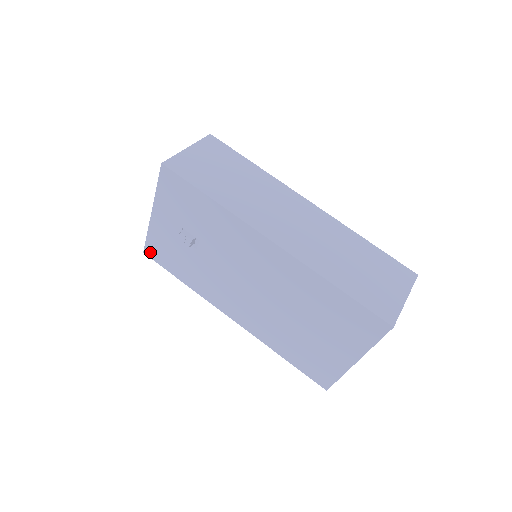
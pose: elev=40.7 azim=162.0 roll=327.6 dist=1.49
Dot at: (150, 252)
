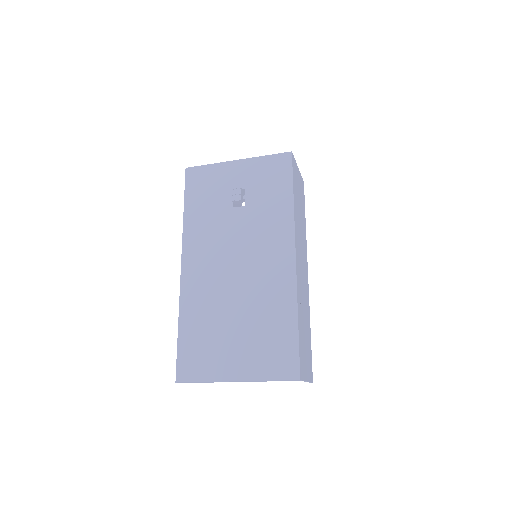
Dot at: (192, 173)
